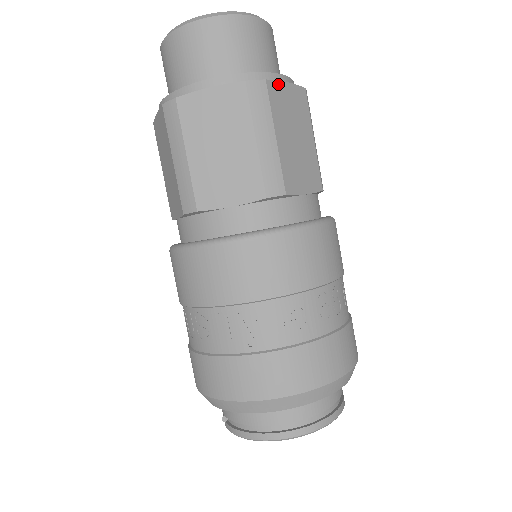
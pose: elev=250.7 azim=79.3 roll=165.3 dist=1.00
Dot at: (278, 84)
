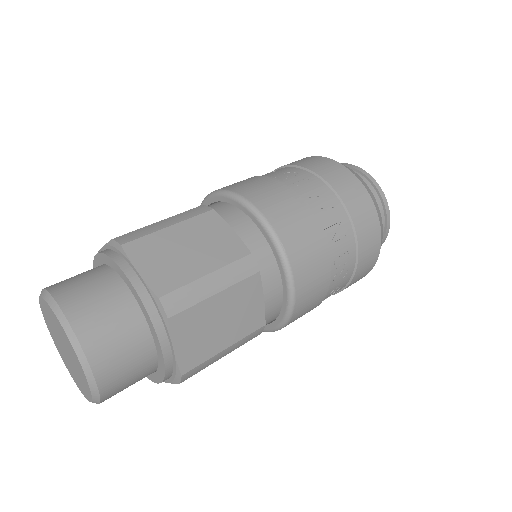
Dot at: (179, 360)
